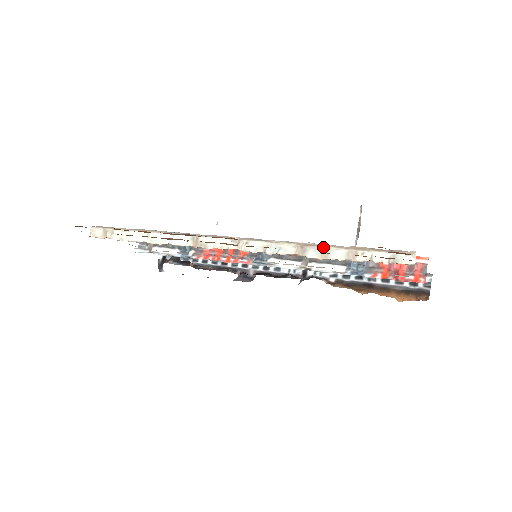
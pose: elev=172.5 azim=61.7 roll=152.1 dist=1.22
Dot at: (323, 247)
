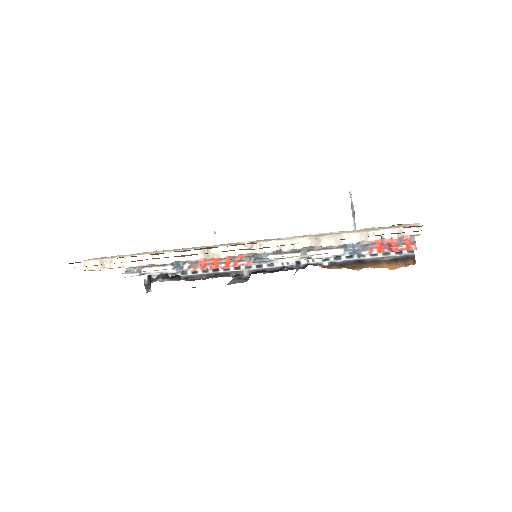
Dot at: (336, 235)
